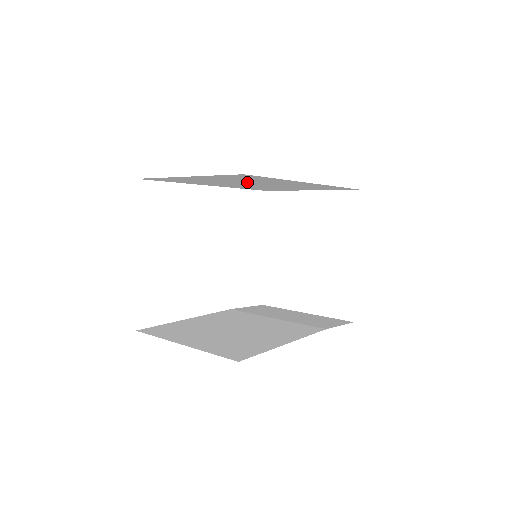
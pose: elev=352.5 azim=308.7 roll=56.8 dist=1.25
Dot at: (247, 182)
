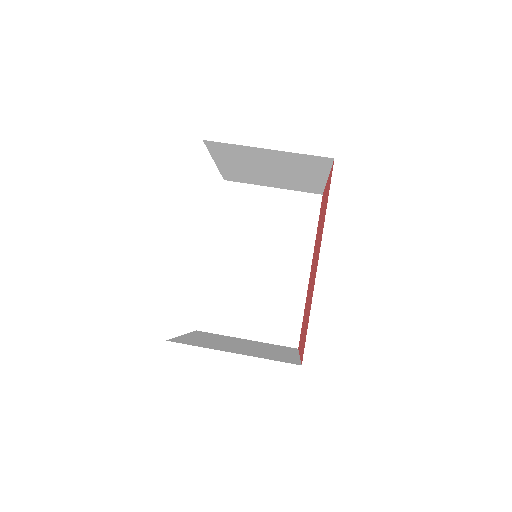
Dot at: occluded
